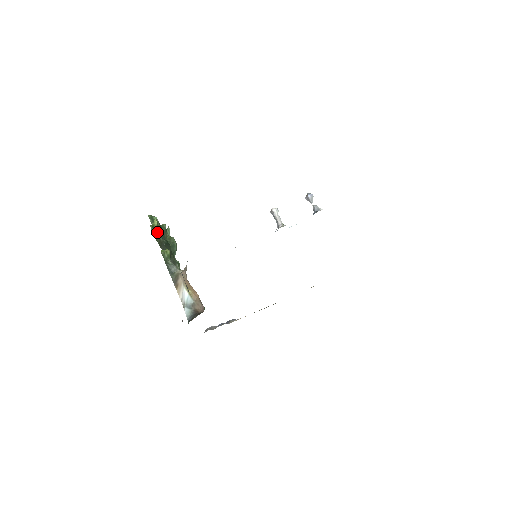
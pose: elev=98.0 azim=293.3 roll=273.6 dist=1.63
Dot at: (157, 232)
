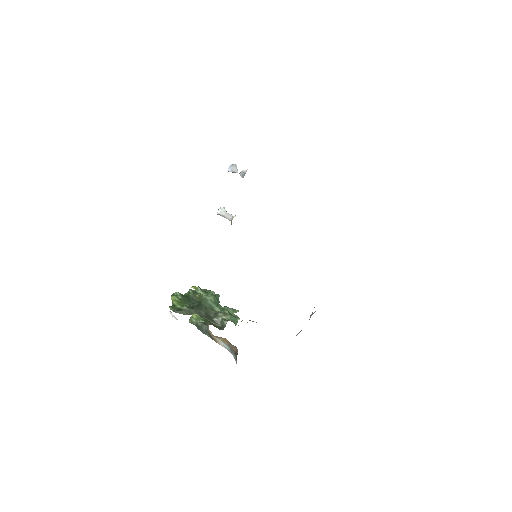
Dot at: (180, 306)
